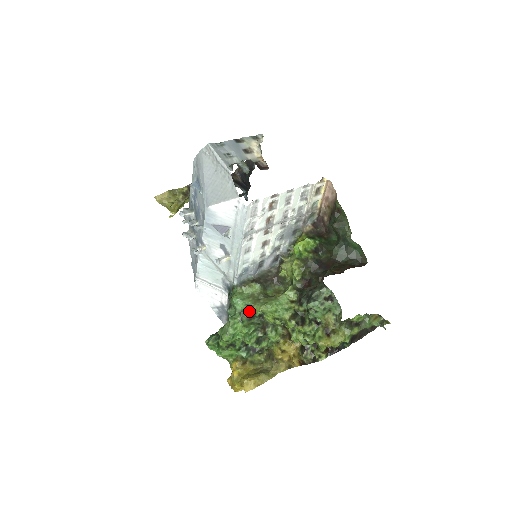
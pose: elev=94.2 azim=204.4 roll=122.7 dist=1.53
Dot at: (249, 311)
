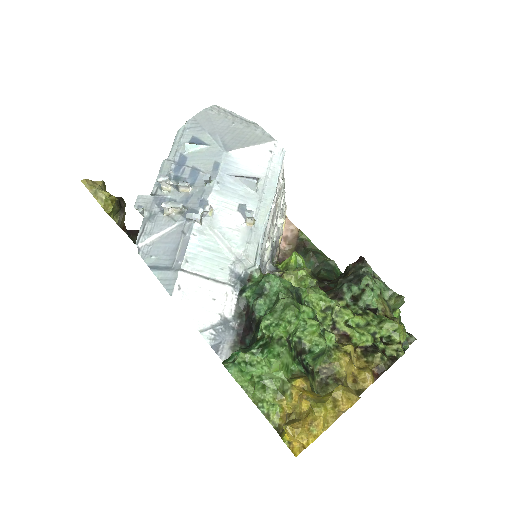
Dot at: (296, 291)
